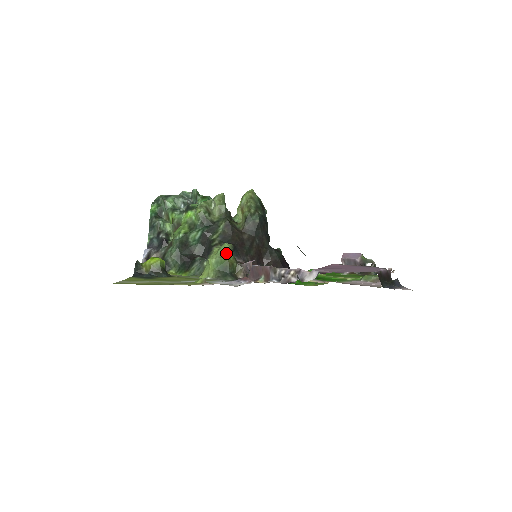
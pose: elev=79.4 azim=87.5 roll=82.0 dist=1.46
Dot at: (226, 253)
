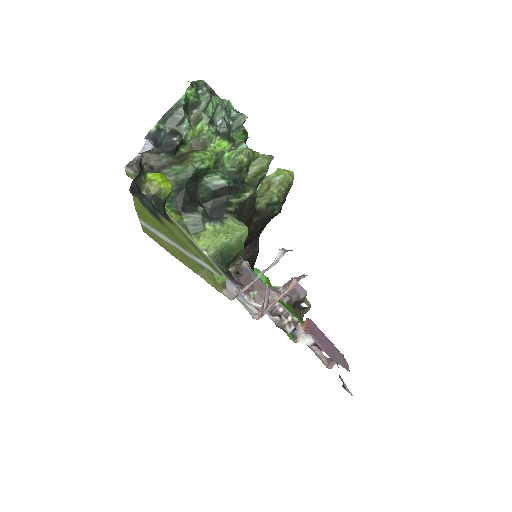
Dot at: (241, 240)
